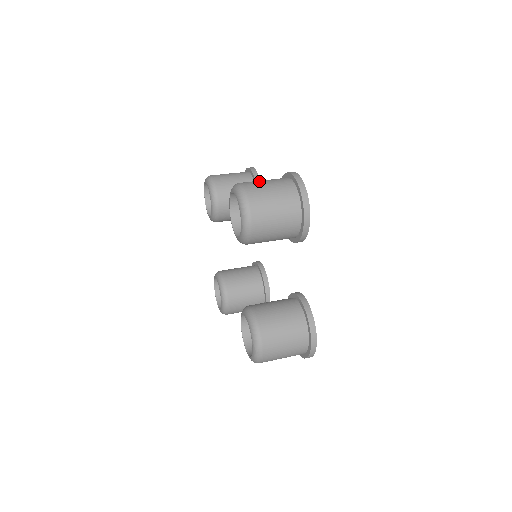
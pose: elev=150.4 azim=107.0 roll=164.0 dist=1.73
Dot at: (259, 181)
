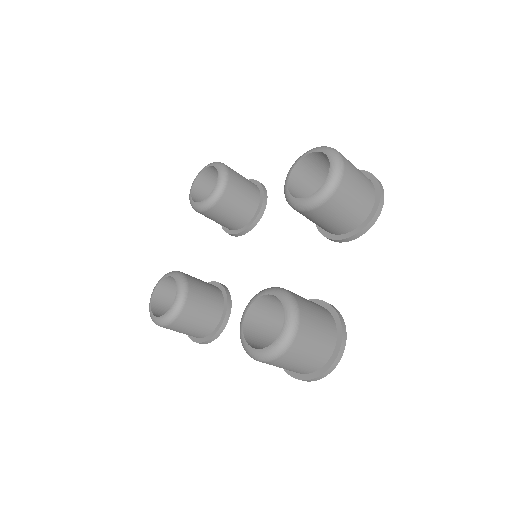
Dot at: occluded
